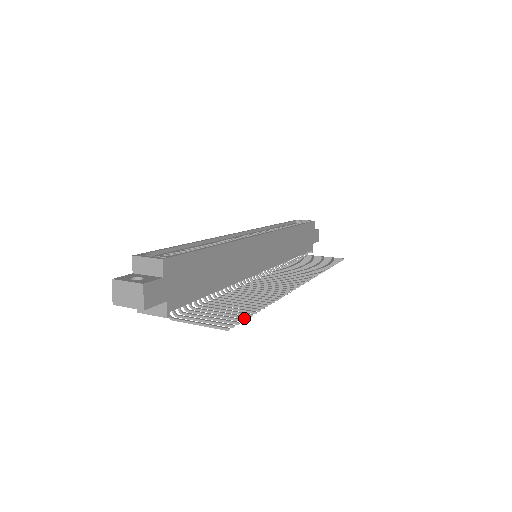
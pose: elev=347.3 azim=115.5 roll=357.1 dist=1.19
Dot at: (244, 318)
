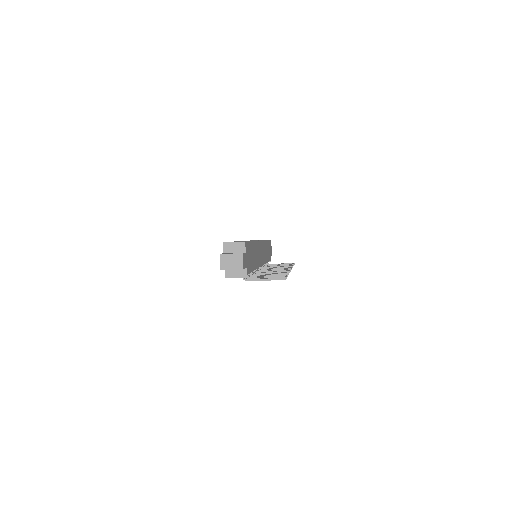
Dot at: (285, 277)
